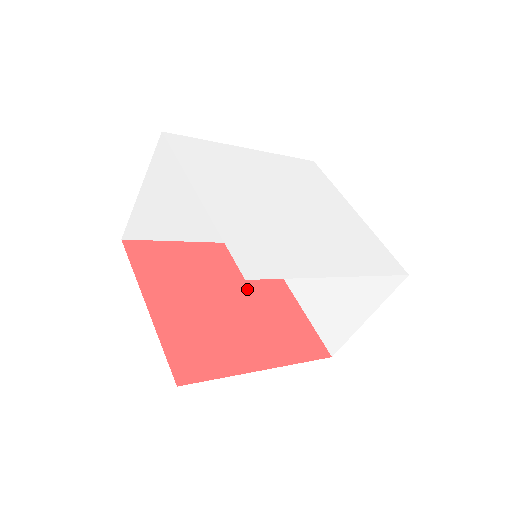
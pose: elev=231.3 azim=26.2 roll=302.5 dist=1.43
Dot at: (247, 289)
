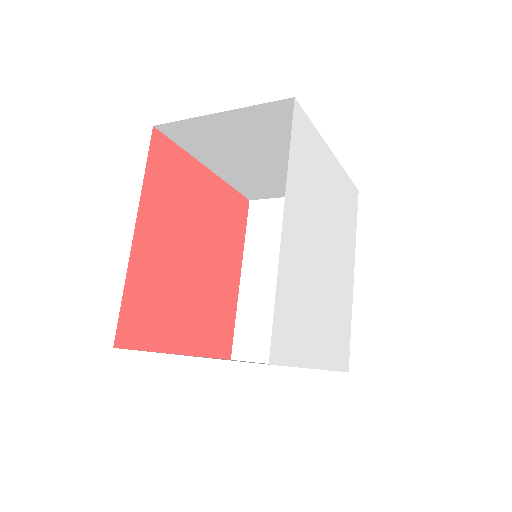
Dot at: (193, 223)
